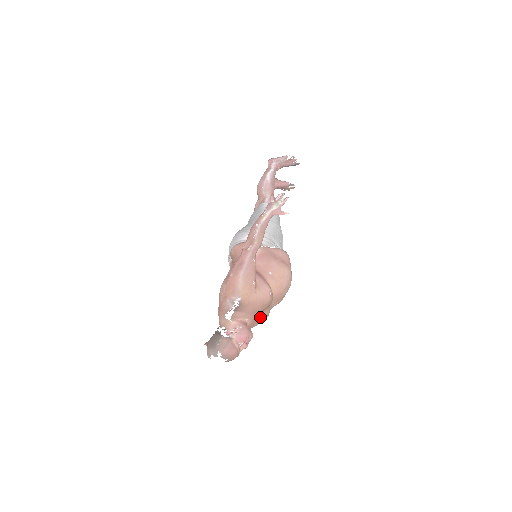
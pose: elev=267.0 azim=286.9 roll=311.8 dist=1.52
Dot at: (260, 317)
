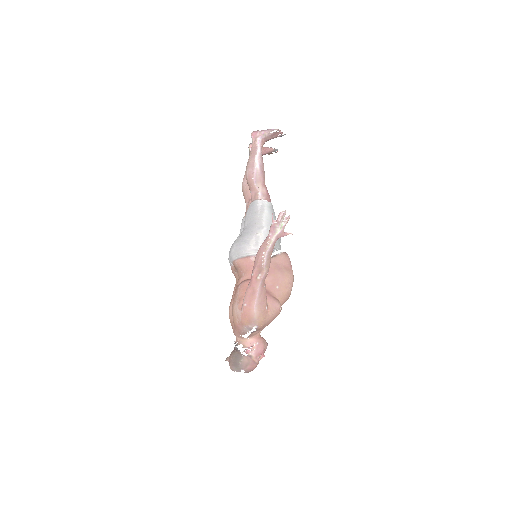
Dot at: occluded
